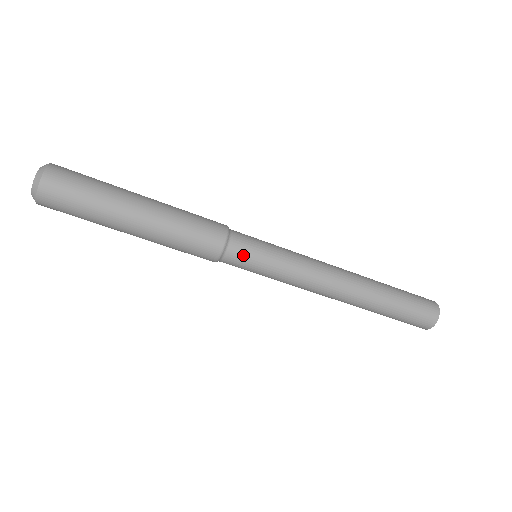
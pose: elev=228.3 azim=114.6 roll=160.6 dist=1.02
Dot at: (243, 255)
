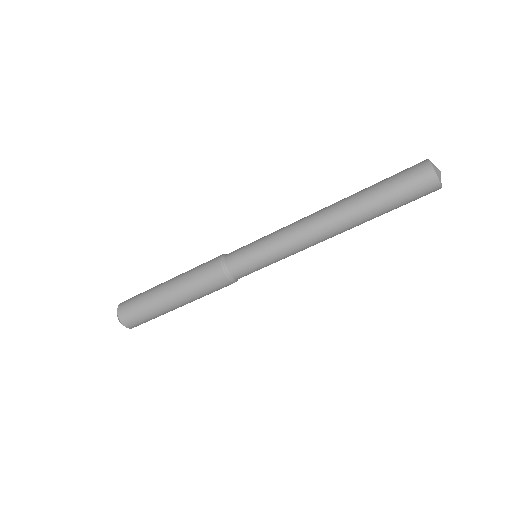
Dot at: (246, 273)
